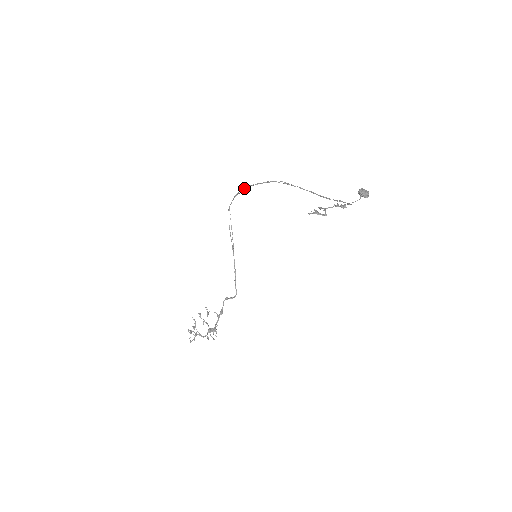
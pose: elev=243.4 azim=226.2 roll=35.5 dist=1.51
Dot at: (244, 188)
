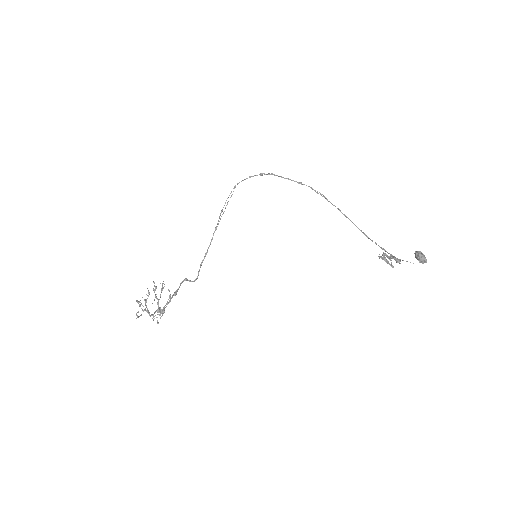
Dot at: (268, 174)
